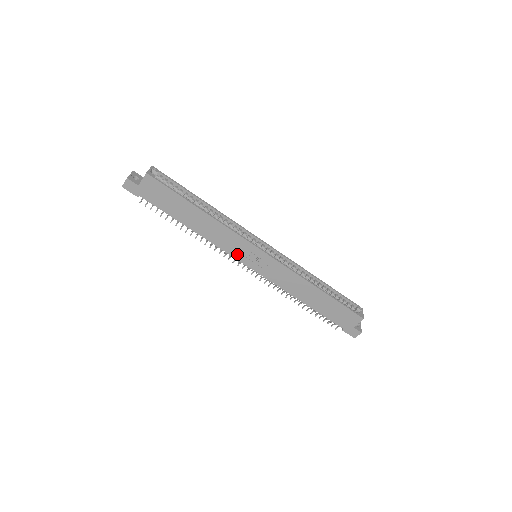
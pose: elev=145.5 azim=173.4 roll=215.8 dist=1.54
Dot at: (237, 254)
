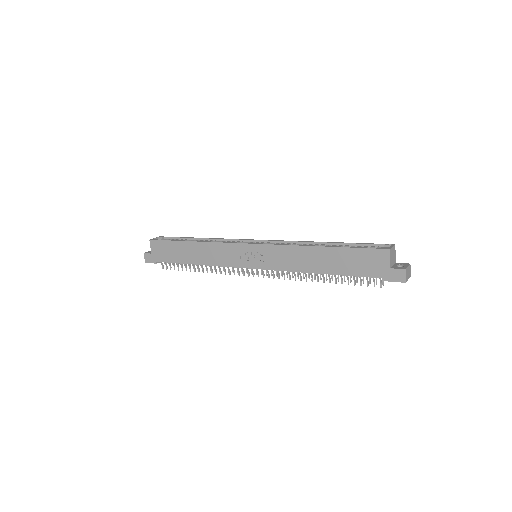
Dot at: (236, 262)
